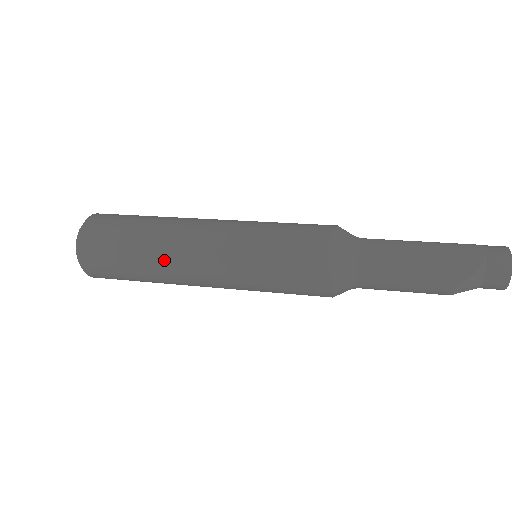
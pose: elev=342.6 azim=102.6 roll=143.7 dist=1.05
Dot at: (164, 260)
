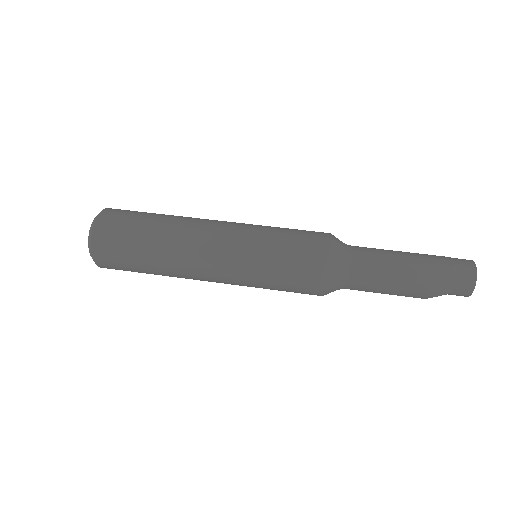
Dot at: (177, 276)
